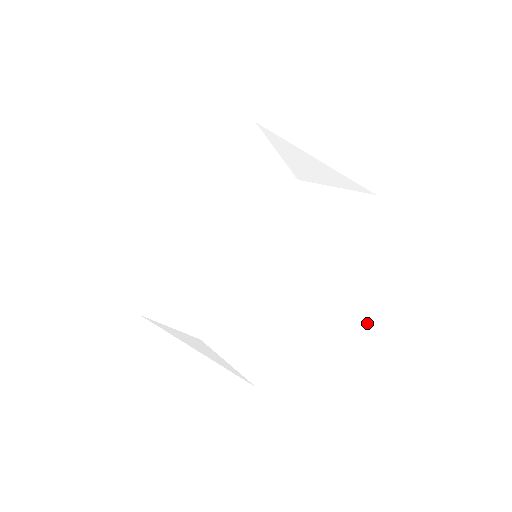
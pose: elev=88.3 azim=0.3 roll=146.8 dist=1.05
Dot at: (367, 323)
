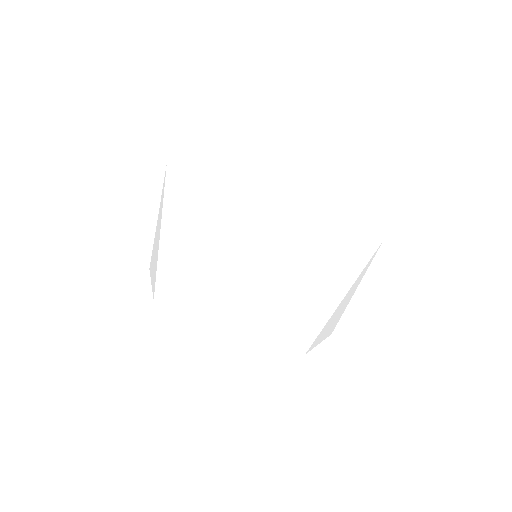
Dot at: (380, 239)
